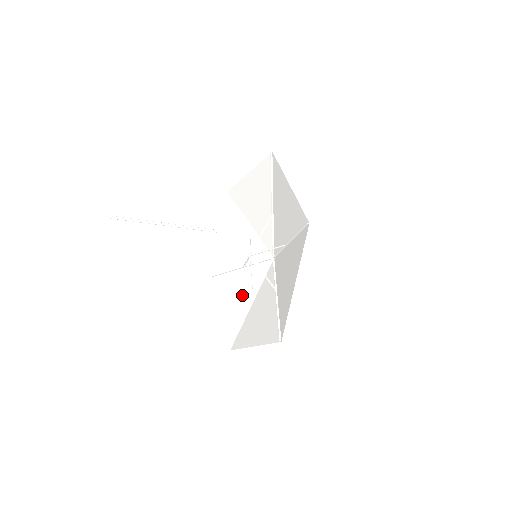
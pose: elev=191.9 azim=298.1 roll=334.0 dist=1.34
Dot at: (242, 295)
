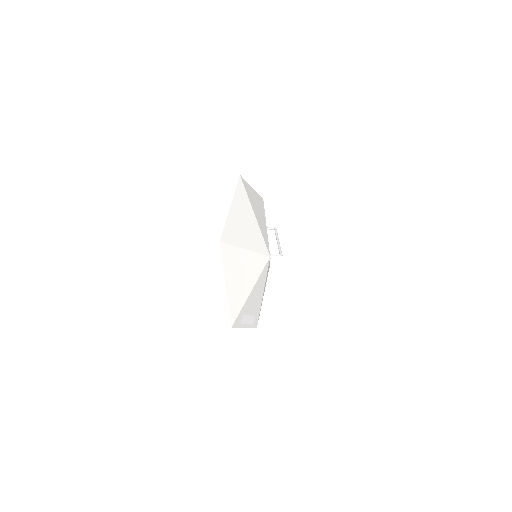
Dot at: occluded
